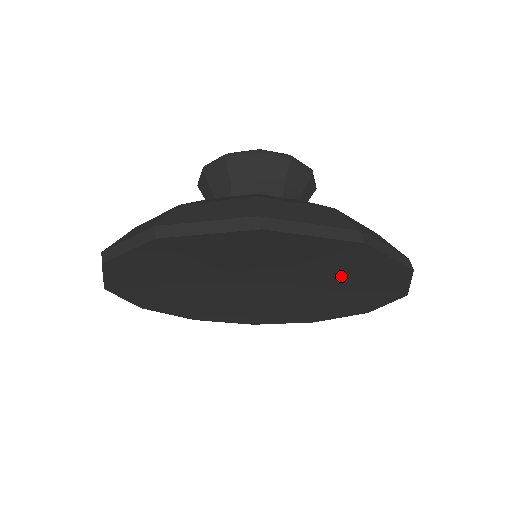
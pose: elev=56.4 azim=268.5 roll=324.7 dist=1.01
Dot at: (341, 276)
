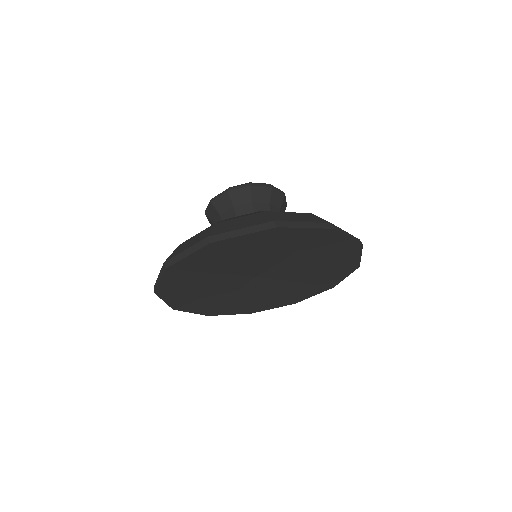
Dot at: (269, 249)
